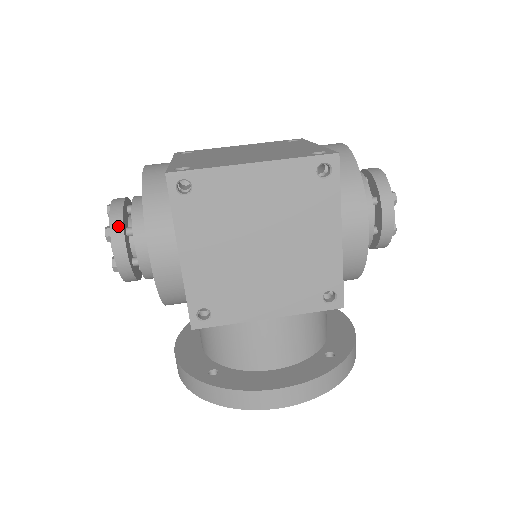
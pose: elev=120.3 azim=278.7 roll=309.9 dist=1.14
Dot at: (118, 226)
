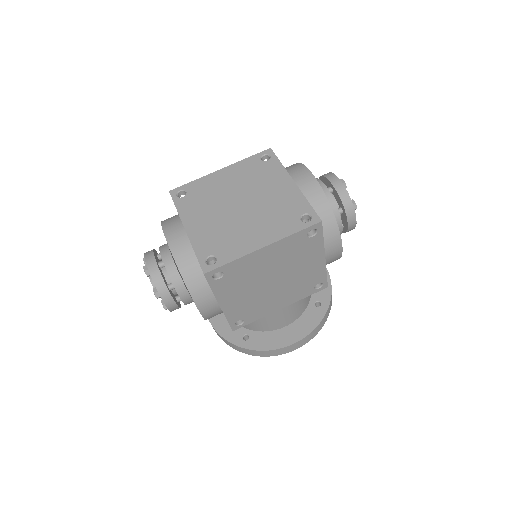
Dot at: (164, 291)
